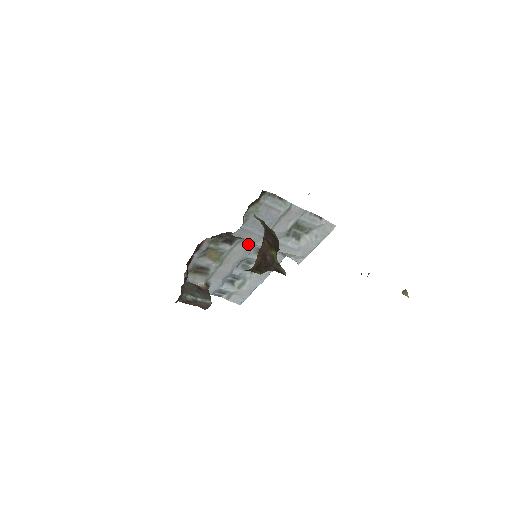
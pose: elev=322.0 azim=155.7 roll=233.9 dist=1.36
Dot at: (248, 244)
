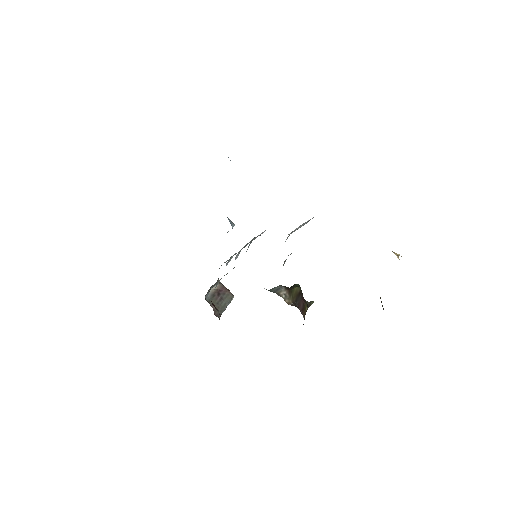
Dot at: occluded
